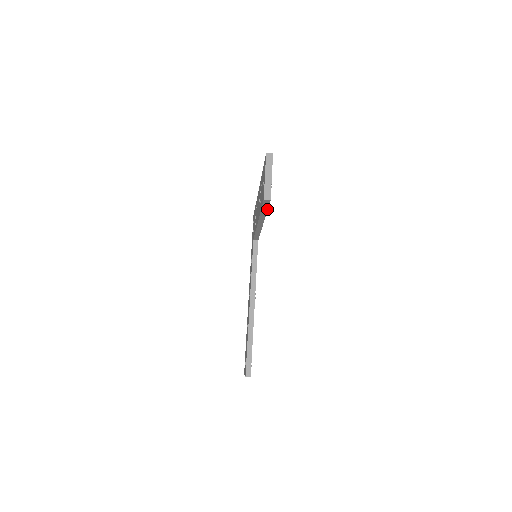
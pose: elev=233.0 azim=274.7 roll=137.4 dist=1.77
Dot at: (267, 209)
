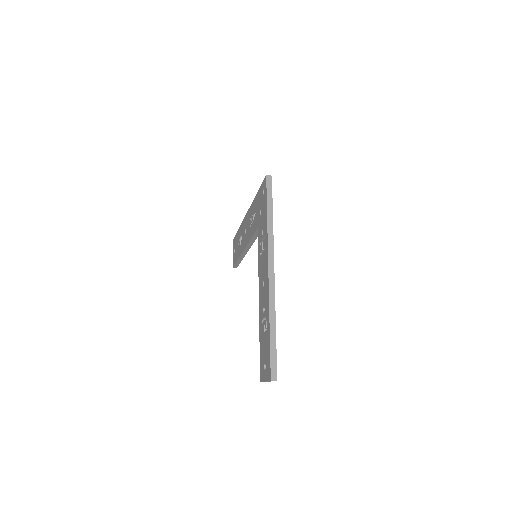
Dot at: occluded
